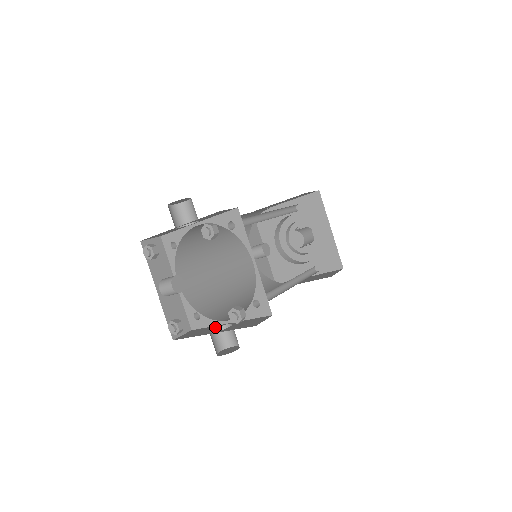
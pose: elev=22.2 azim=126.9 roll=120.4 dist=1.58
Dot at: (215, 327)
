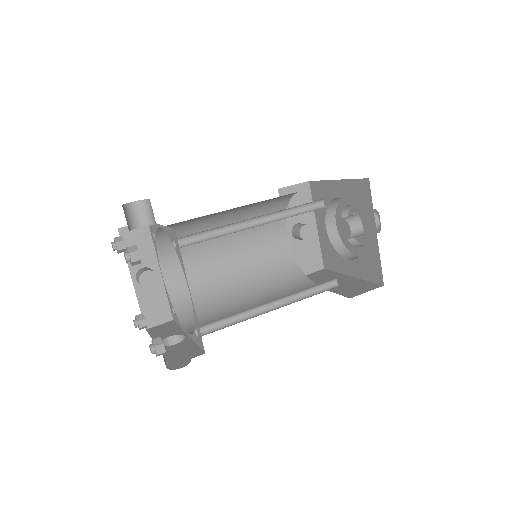
Dot at: (176, 333)
